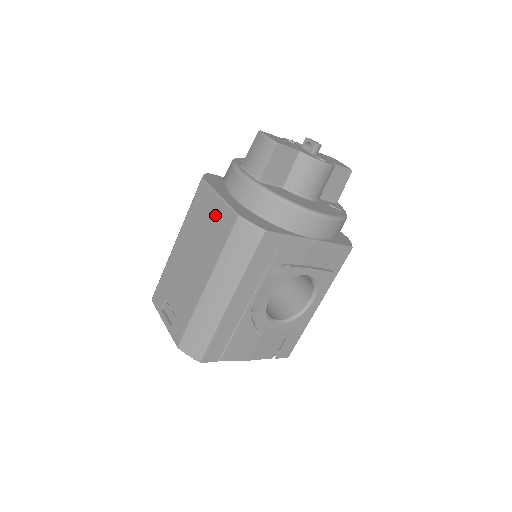
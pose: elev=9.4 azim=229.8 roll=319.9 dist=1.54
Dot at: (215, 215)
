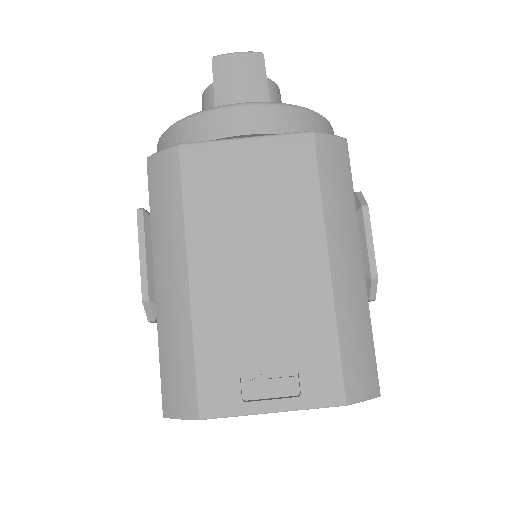
Dot at: (261, 164)
